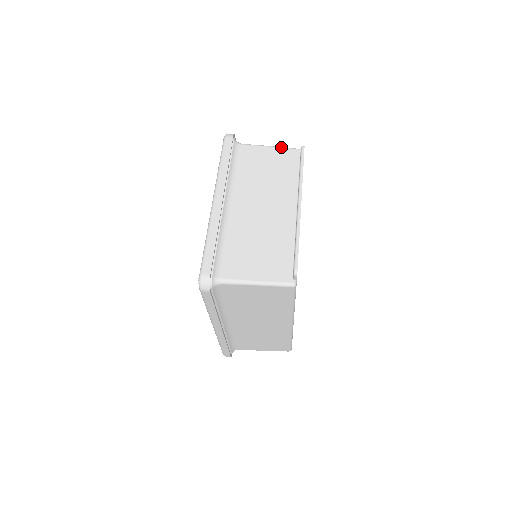
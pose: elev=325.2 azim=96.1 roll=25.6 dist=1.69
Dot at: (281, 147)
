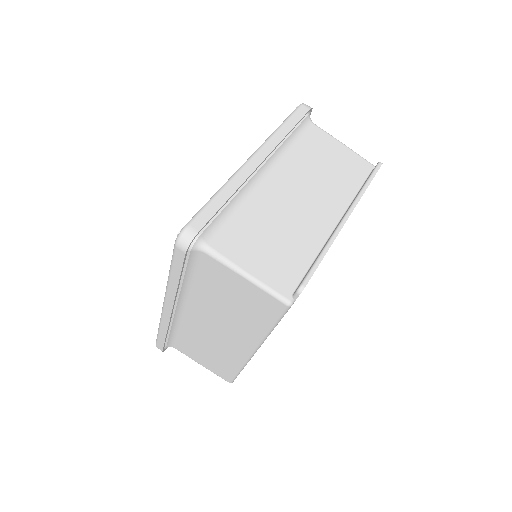
Dot at: occluded
